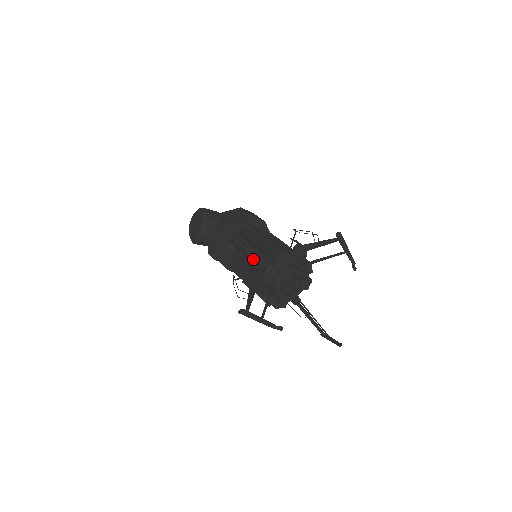
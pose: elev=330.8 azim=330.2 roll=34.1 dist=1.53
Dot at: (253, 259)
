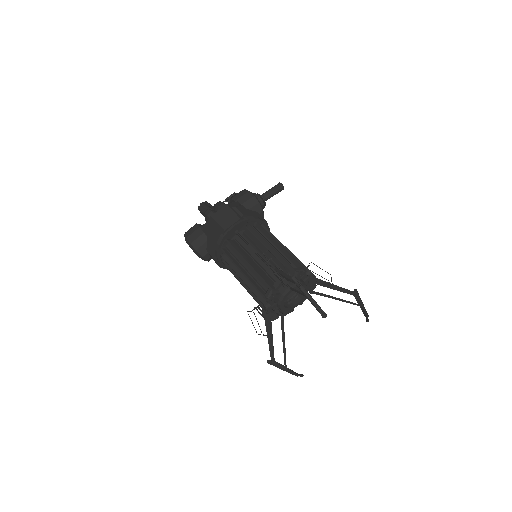
Dot at: occluded
